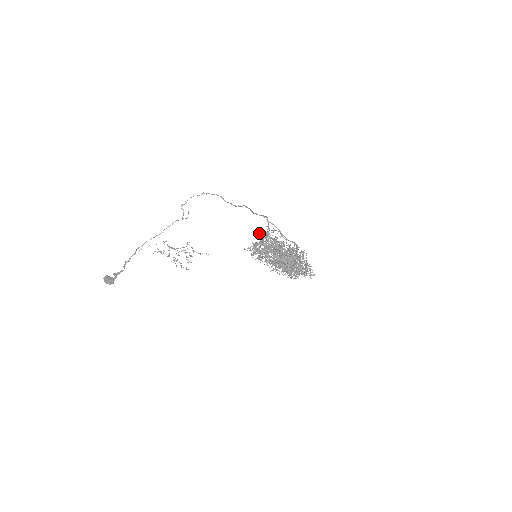
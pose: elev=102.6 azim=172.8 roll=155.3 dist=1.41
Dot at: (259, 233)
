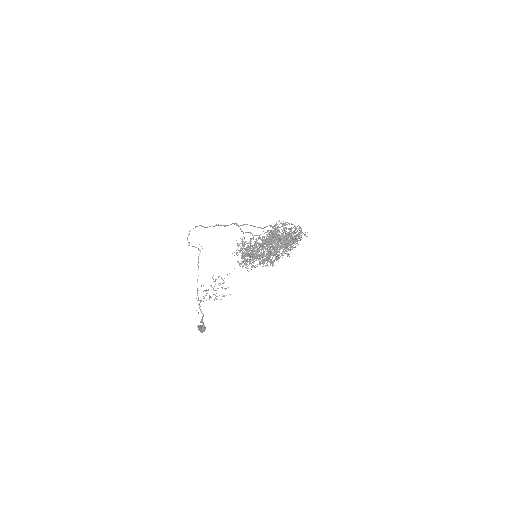
Dot at: occluded
